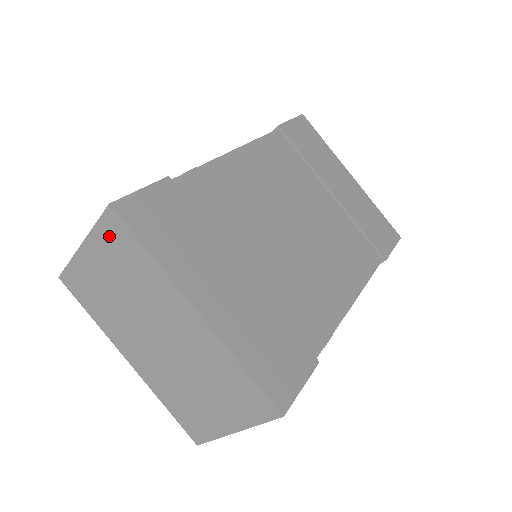
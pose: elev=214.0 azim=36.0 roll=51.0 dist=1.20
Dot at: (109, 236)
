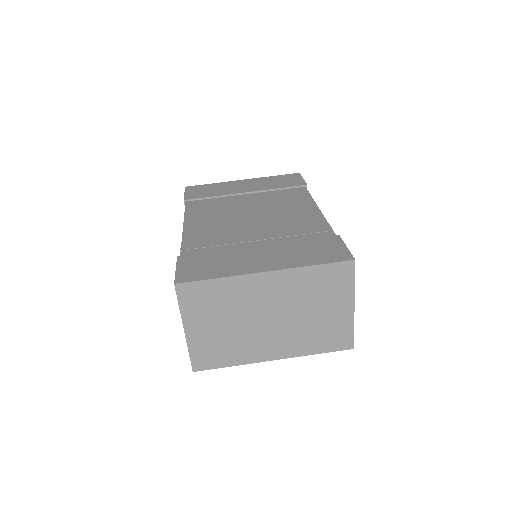
Dot at: (191, 301)
